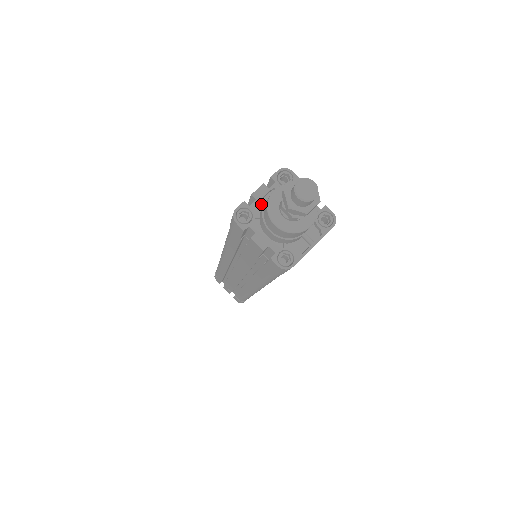
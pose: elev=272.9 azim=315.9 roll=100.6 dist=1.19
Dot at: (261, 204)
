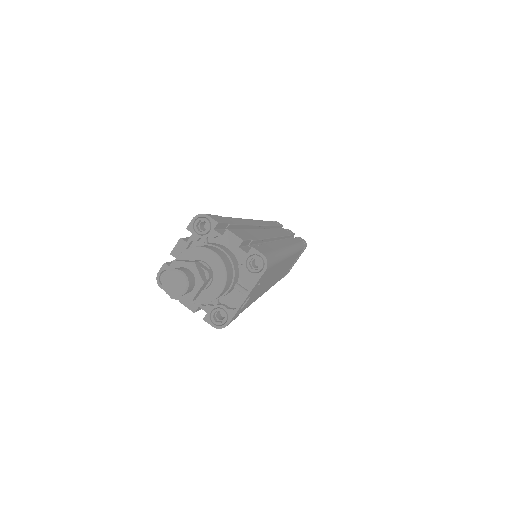
Dot at: occluded
